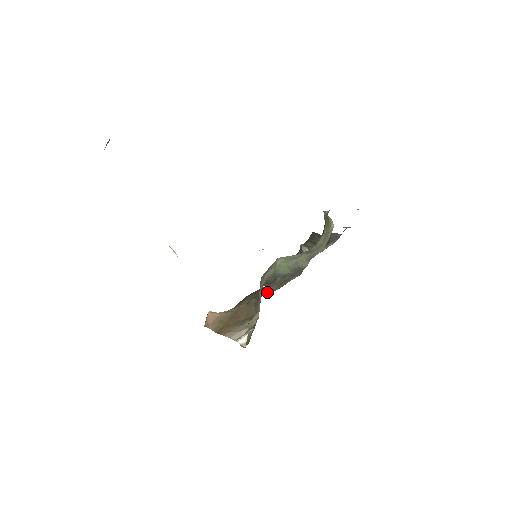
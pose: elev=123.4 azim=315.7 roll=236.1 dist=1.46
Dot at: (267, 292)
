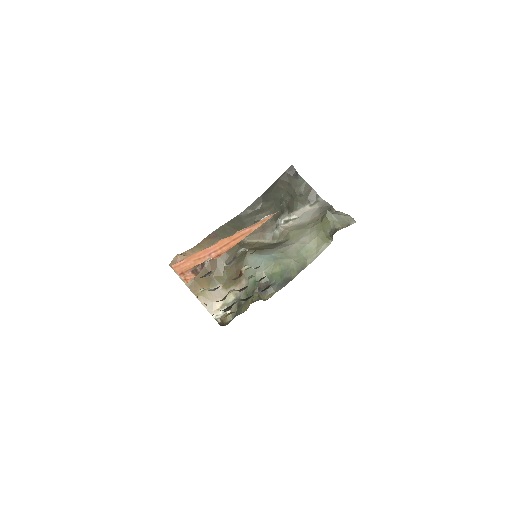
Dot at: (238, 246)
